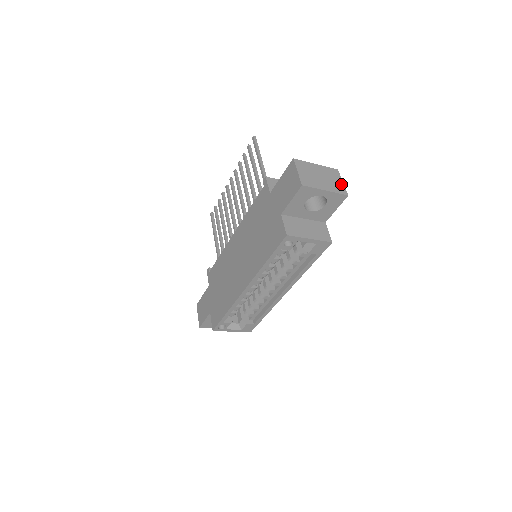
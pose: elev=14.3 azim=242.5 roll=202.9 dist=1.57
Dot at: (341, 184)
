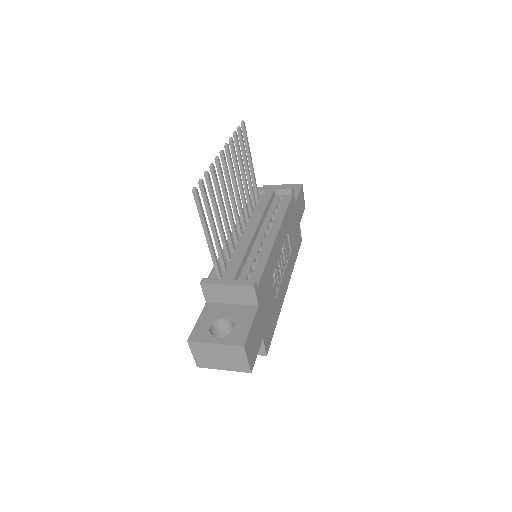
Dot at: (244, 362)
